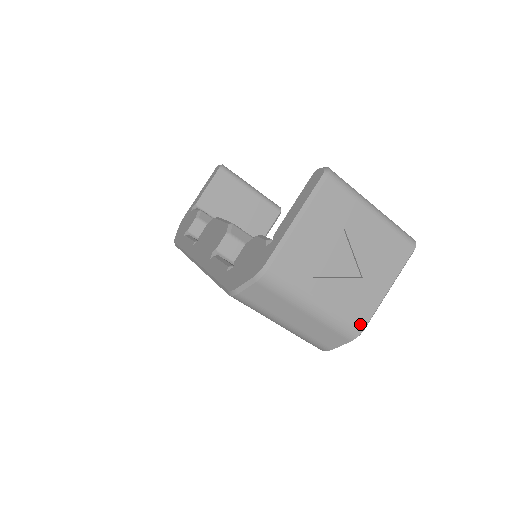
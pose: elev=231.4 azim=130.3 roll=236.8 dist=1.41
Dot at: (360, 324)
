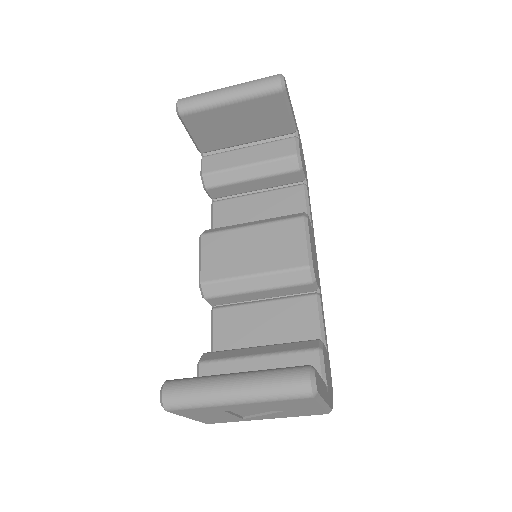
Dot at: (320, 414)
